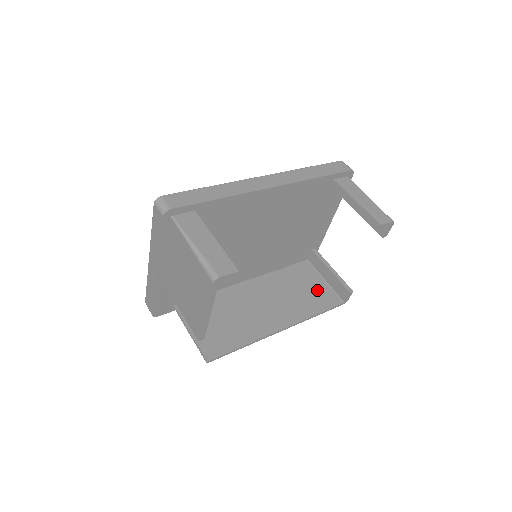
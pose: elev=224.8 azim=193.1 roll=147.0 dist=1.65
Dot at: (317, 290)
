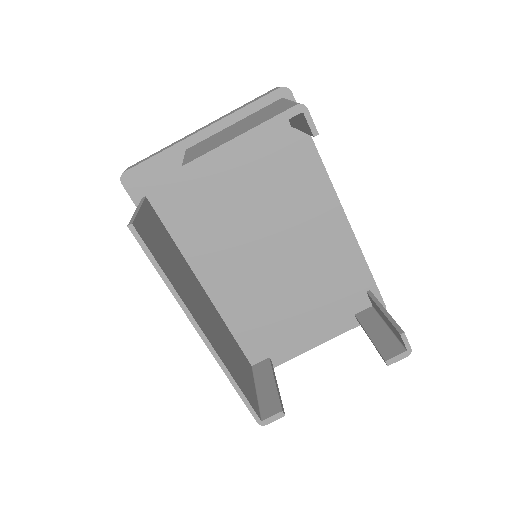
Dot at: (247, 380)
